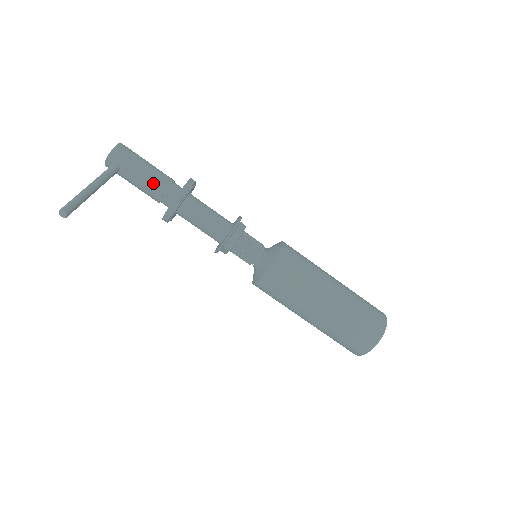
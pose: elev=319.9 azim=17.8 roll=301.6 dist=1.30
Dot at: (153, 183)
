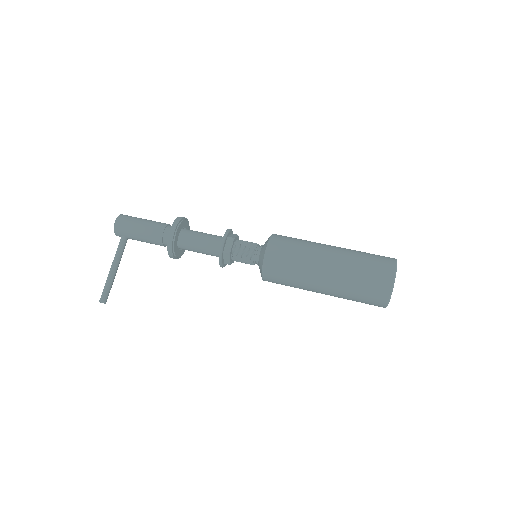
Dot at: (151, 239)
